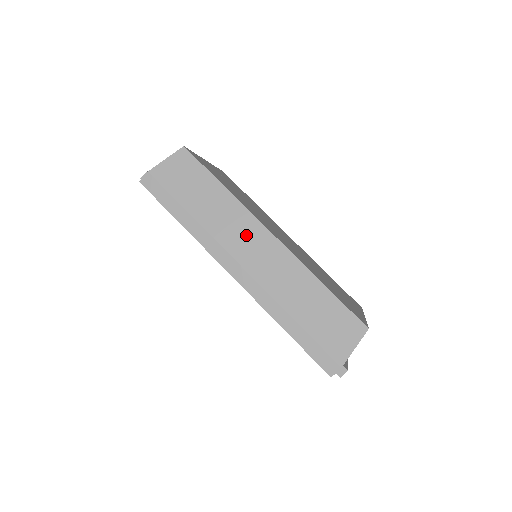
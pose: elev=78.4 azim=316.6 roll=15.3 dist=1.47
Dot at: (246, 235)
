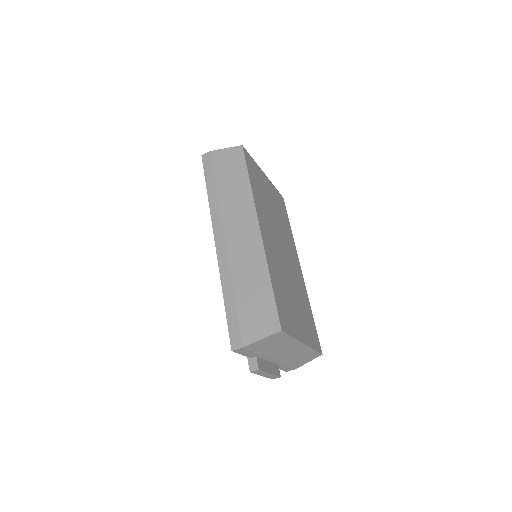
Dot at: (242, 219)
